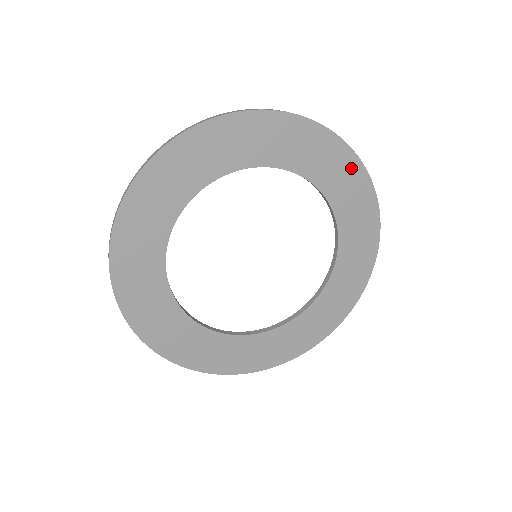
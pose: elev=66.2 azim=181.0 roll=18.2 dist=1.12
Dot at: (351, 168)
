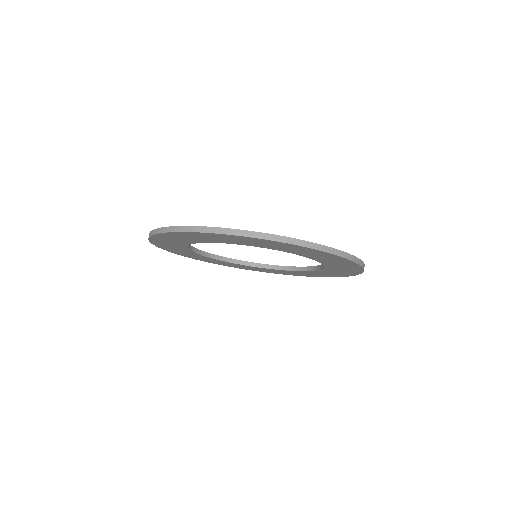
Dot at: (305, 249)
